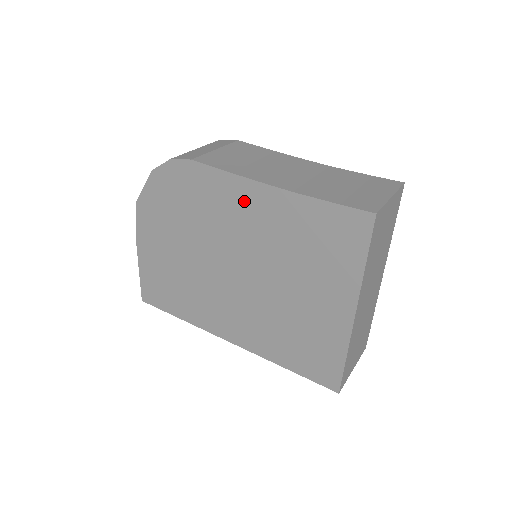
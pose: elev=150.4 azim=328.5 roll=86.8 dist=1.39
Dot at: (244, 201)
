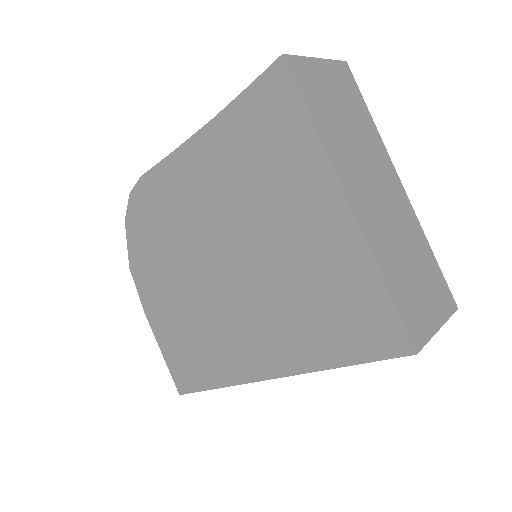
Dot at: (189, 173)
